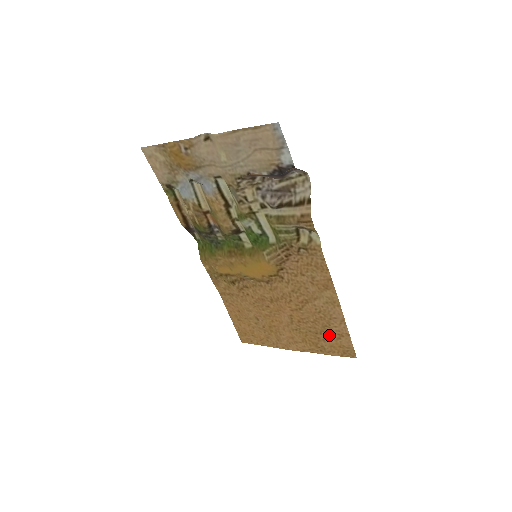
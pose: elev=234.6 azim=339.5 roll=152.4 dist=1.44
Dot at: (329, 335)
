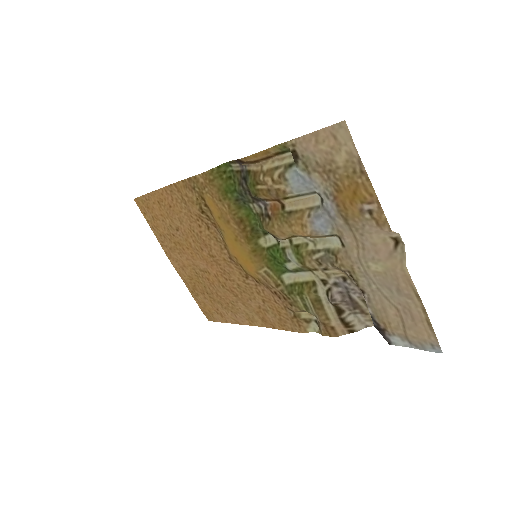
Dot at: (214, 304)
